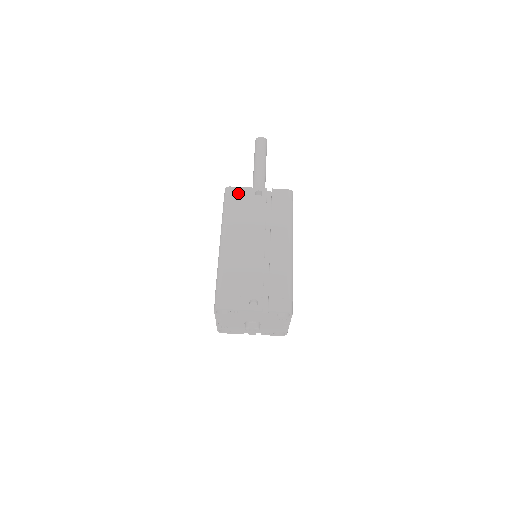
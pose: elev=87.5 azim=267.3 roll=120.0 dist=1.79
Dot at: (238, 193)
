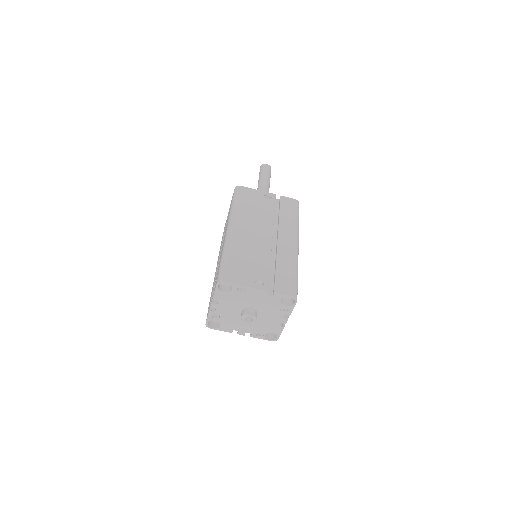
Dot at: (248, 192)
